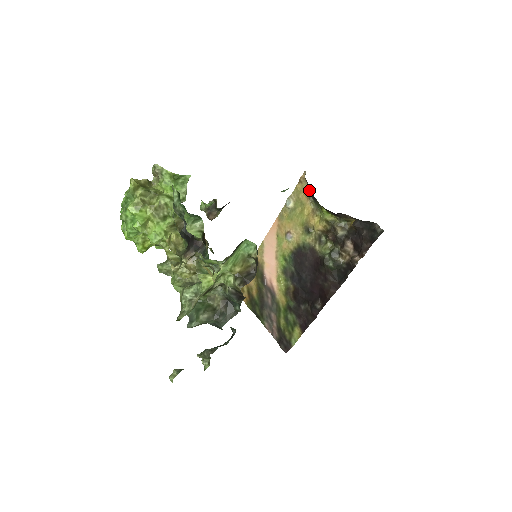
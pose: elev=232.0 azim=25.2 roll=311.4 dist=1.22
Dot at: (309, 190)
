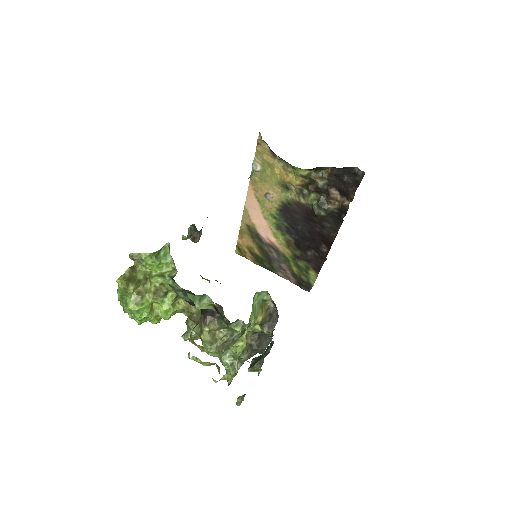
Dot at: (272, 151)
